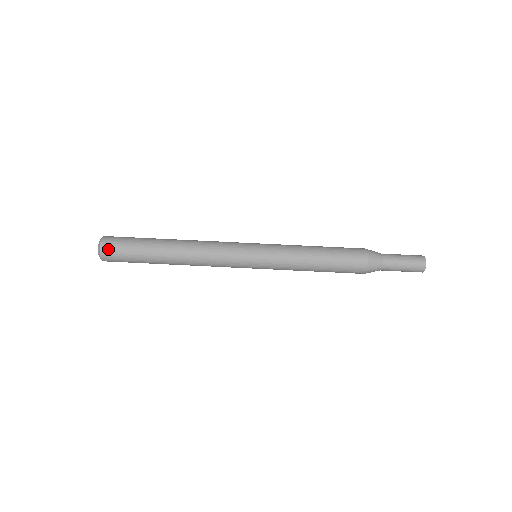
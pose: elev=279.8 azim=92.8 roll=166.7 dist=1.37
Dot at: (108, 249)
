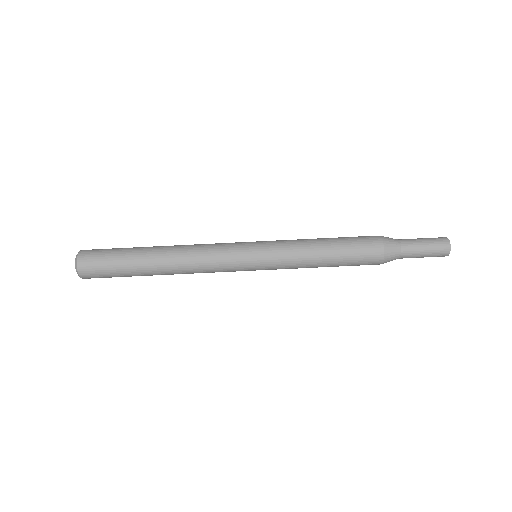
Dot at: (87, 255)
